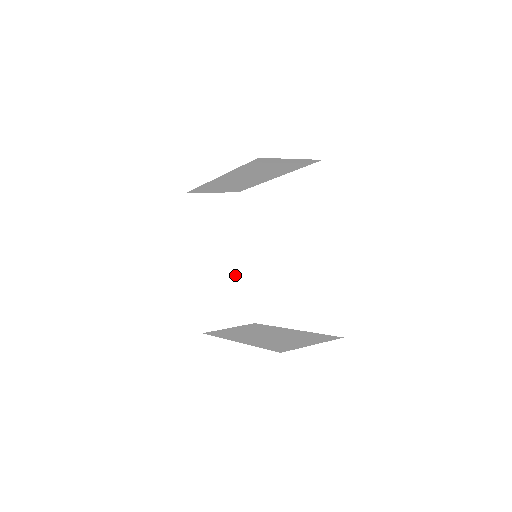
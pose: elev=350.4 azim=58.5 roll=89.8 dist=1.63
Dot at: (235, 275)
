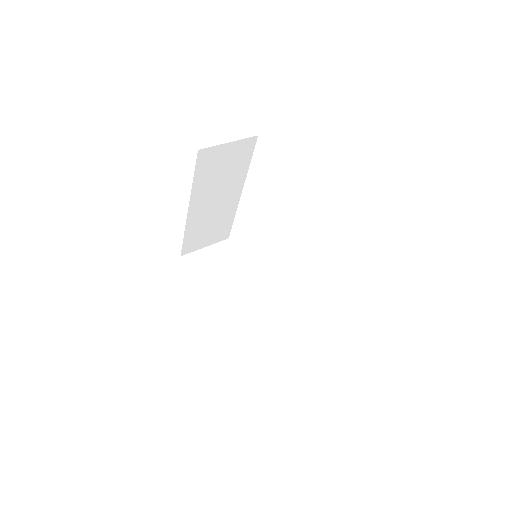
Dot at: (225, 209)
